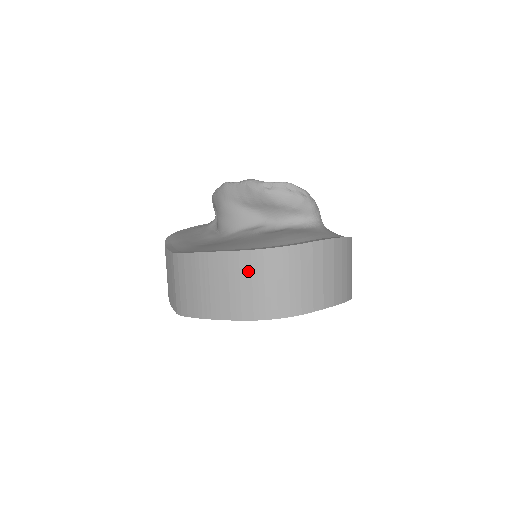
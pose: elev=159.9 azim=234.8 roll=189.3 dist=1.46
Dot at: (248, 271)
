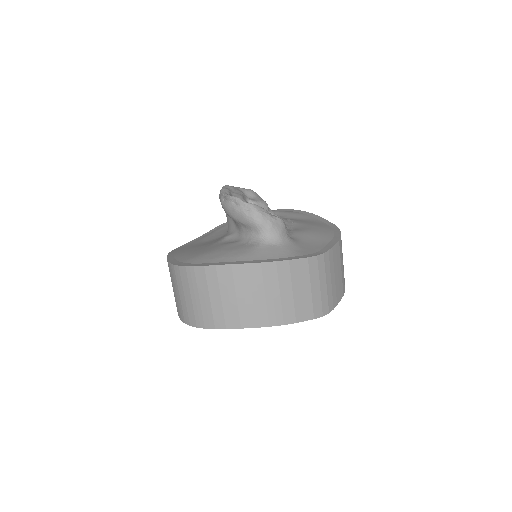
Dot at: (173, 280)
